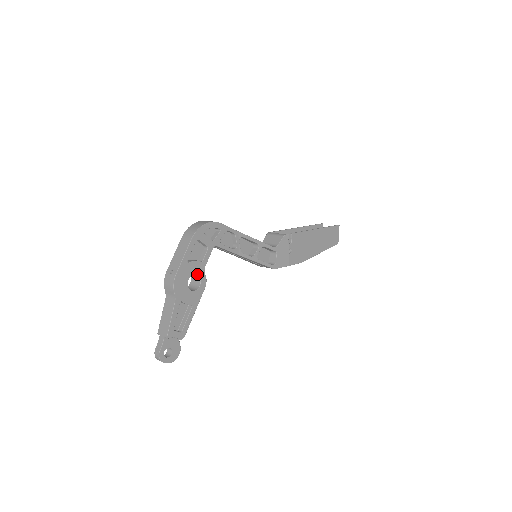
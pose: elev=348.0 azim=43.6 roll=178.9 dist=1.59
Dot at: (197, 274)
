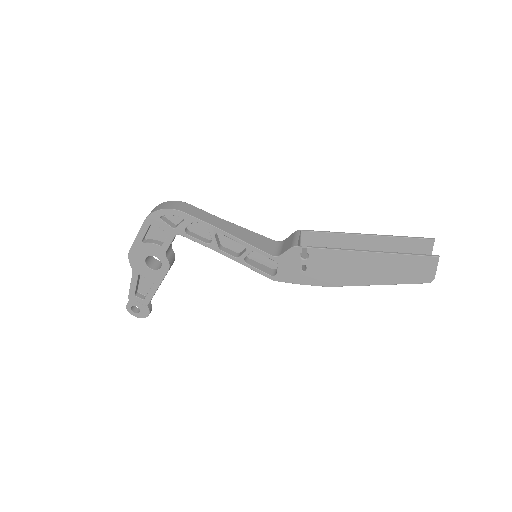
Dot at: (156, 256)
